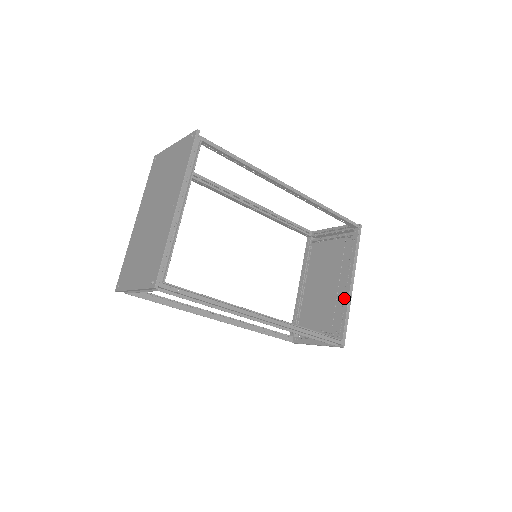
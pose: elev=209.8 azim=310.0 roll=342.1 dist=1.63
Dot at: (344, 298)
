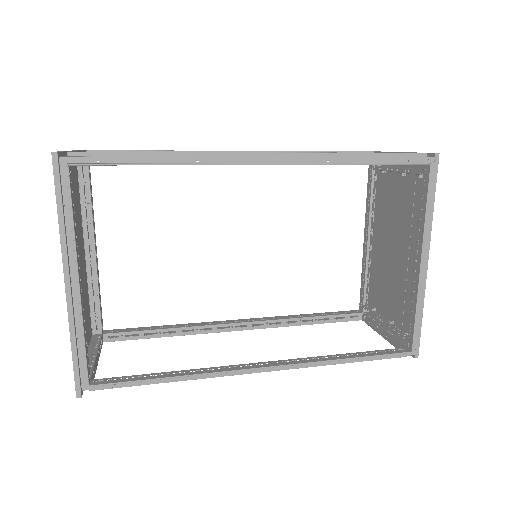
Dot at: (412, 286)
